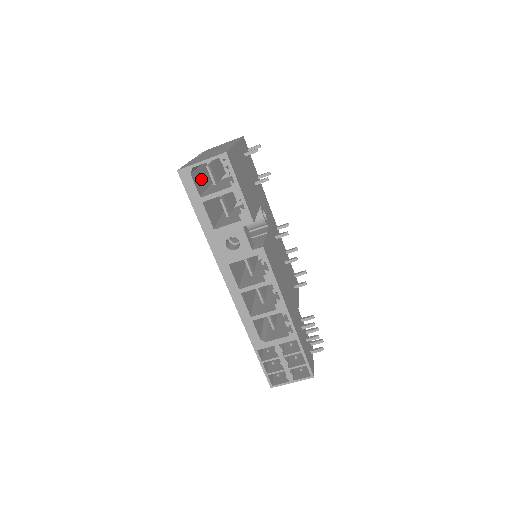
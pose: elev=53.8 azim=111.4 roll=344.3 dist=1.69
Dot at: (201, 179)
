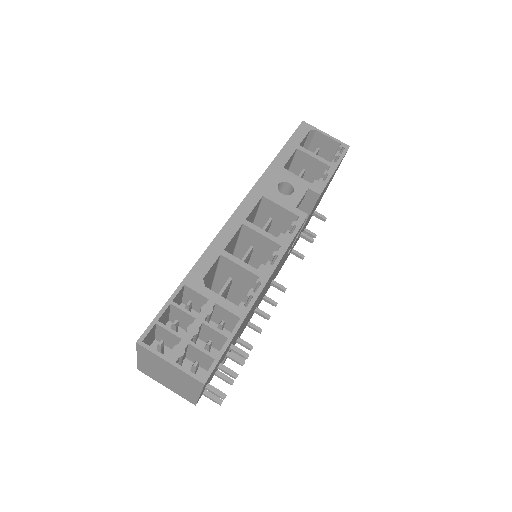
Dot at: occluded
